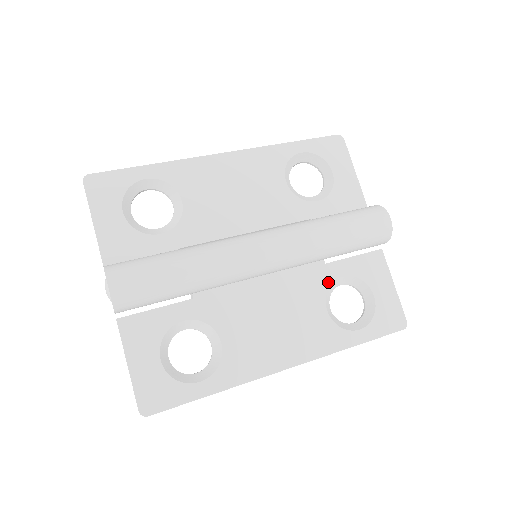
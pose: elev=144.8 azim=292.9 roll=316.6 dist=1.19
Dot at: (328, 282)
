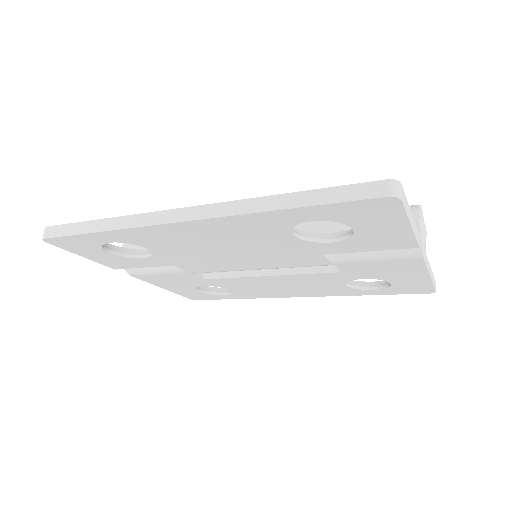
Dot at: occluded
